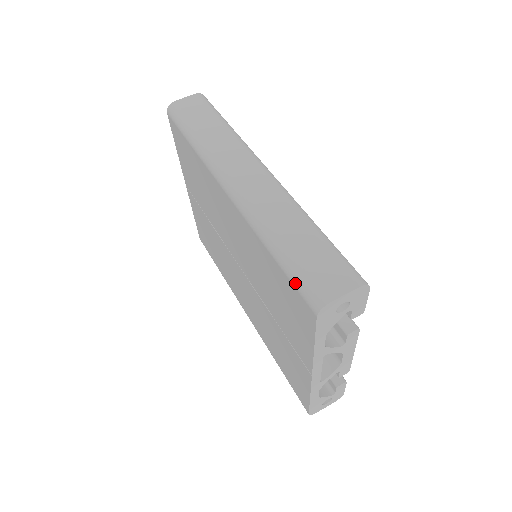
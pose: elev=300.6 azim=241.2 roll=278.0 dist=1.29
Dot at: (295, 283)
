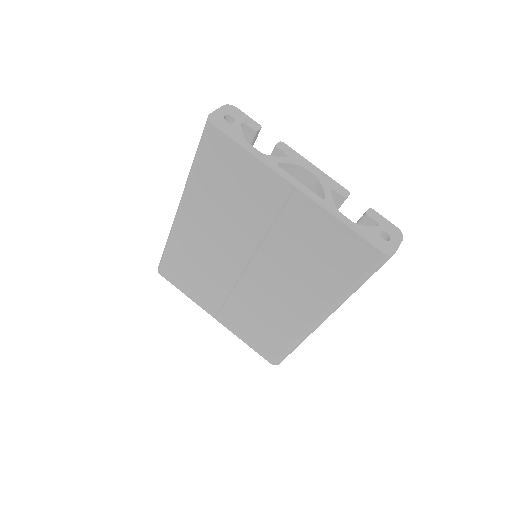
Dot at: (202, 144)
